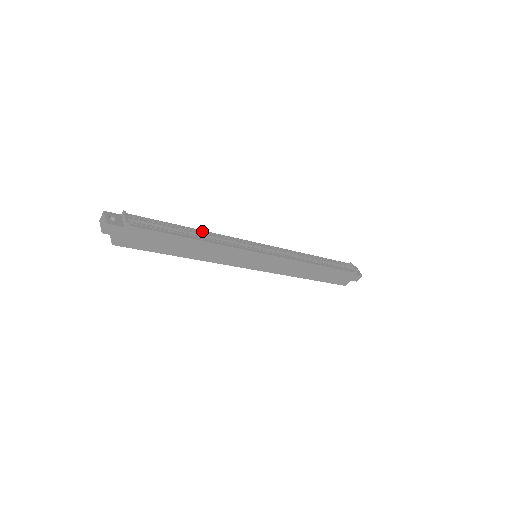
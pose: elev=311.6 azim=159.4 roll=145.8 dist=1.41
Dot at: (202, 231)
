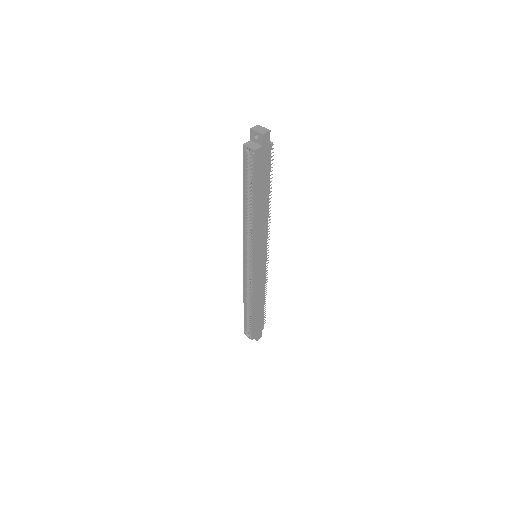
Dot at: occluded
